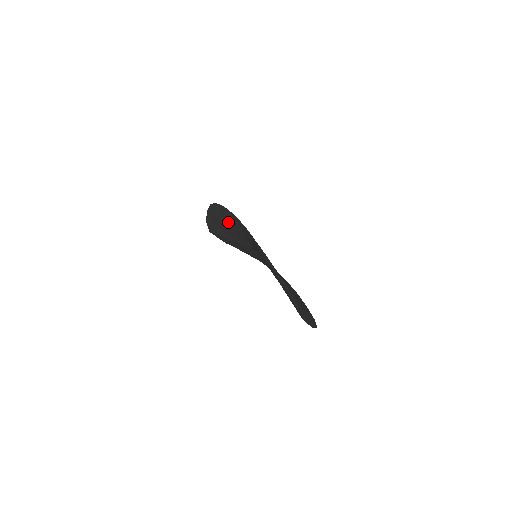
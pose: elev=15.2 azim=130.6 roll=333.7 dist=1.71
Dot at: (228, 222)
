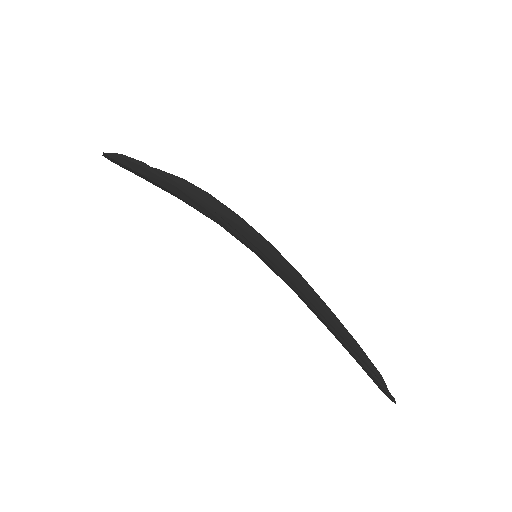
Dot at: (202, 211)
